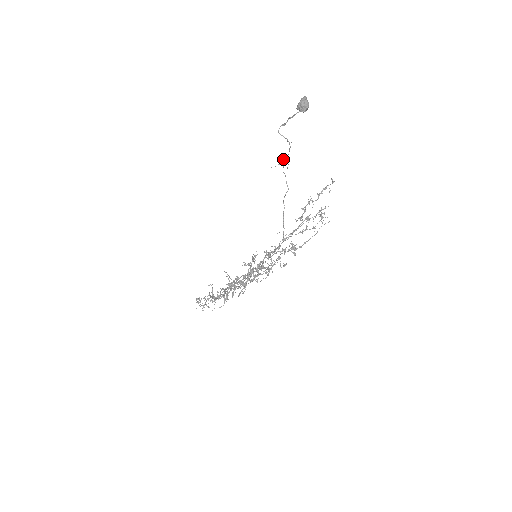
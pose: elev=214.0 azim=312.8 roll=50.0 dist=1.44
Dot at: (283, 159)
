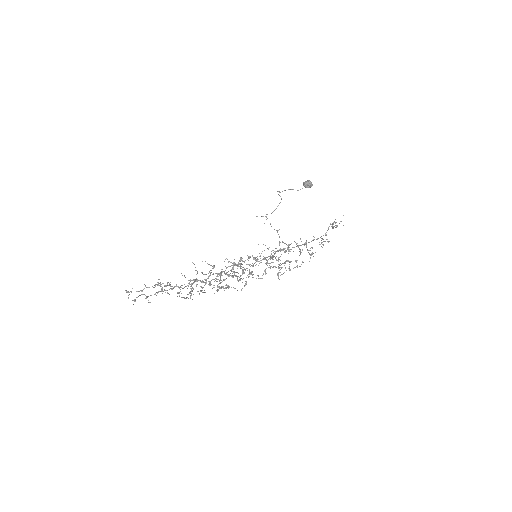
Dot at: (267, 214)
